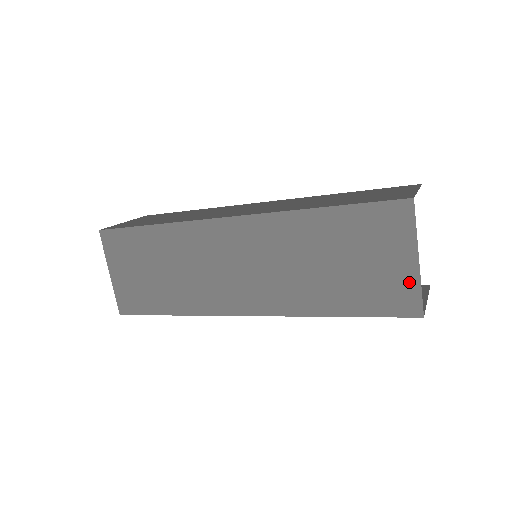
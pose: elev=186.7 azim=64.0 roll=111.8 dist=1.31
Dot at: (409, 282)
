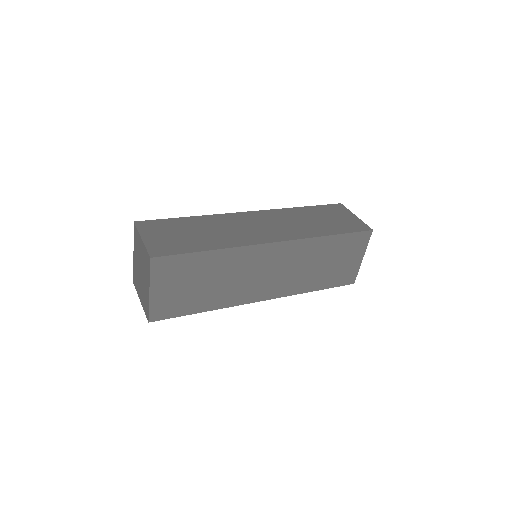
Dot at: (355, 269)
